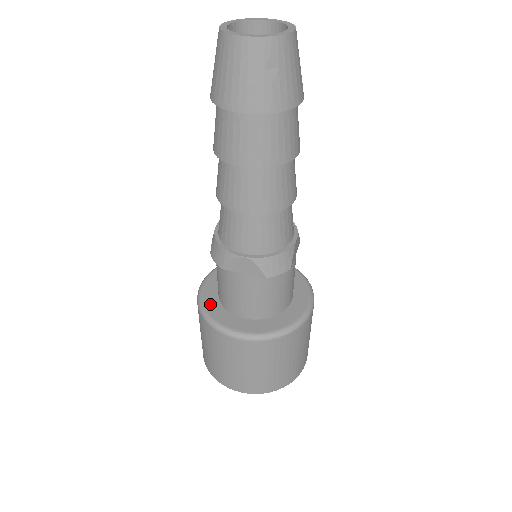
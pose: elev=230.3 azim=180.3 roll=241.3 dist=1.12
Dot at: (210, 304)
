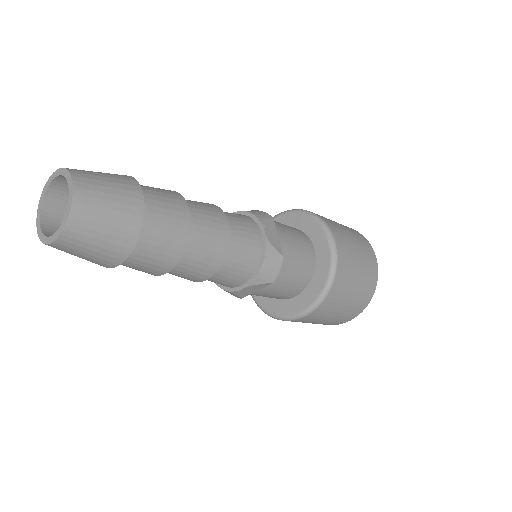
Dot at: occluded
